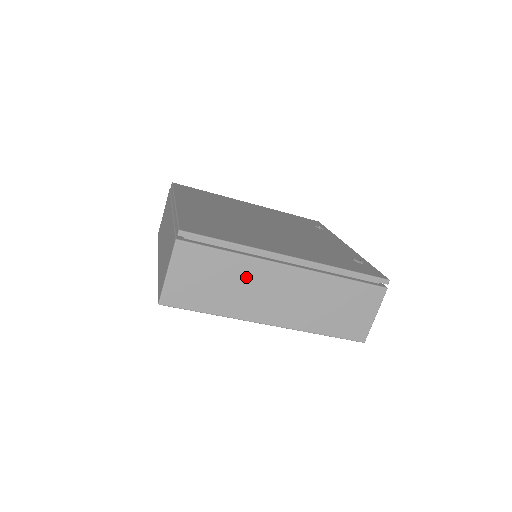
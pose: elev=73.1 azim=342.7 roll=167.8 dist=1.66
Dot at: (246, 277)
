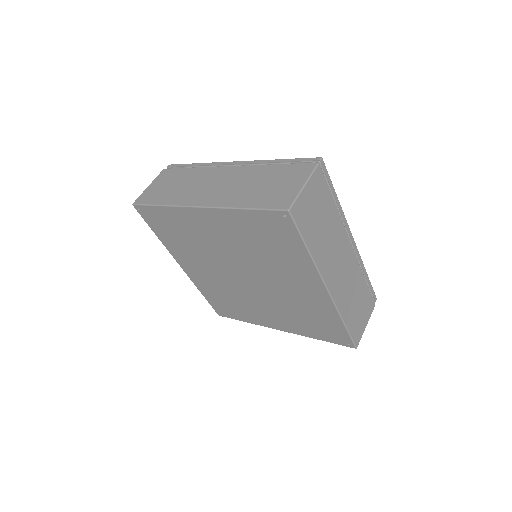
Dot at: (334, 233)
